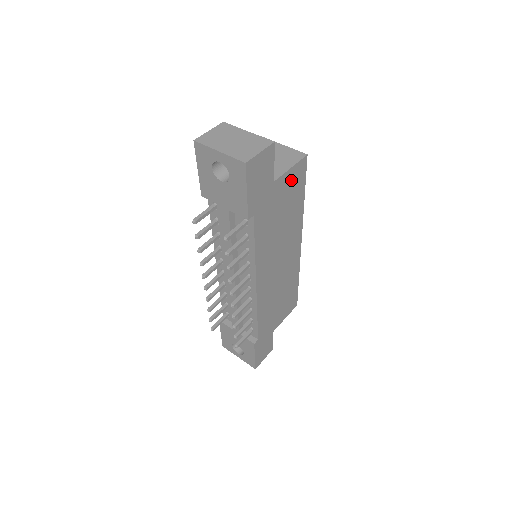
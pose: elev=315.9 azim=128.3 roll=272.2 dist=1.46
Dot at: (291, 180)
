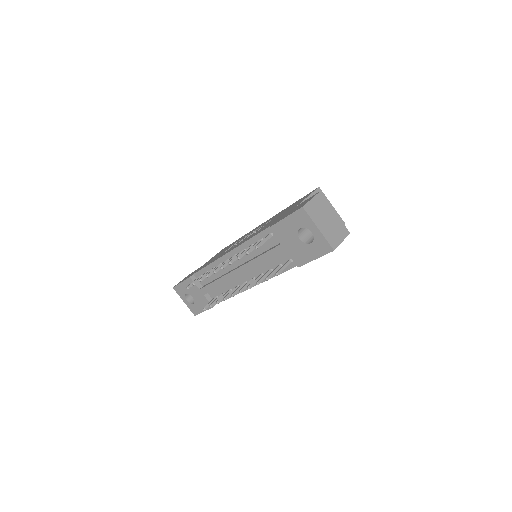
Dot at: occluded
